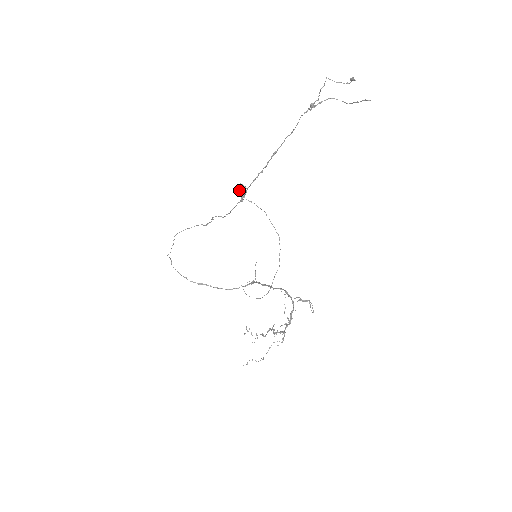
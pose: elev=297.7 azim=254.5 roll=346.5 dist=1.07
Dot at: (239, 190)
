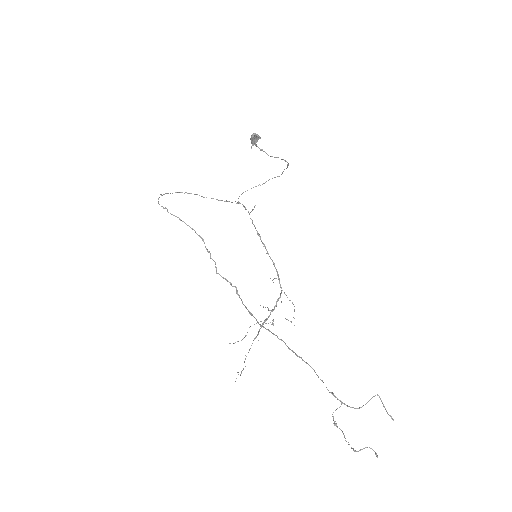
Dot at: occluded
